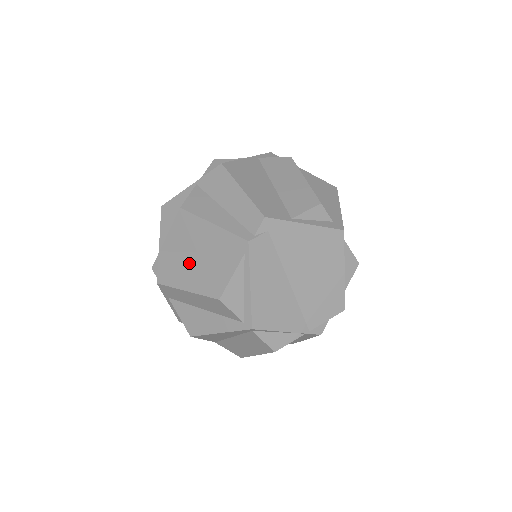
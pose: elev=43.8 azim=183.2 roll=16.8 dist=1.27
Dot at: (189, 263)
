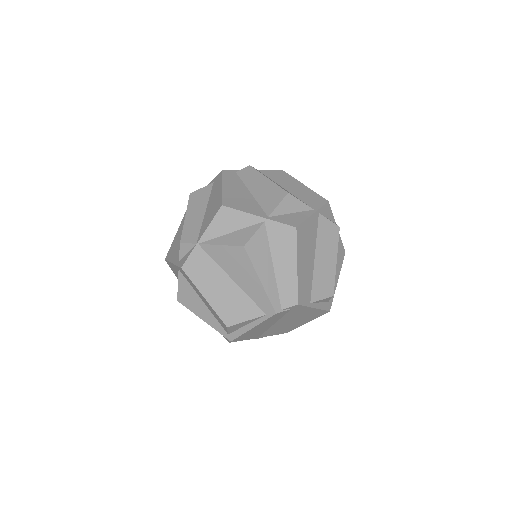
Dot at: (219, 280)
